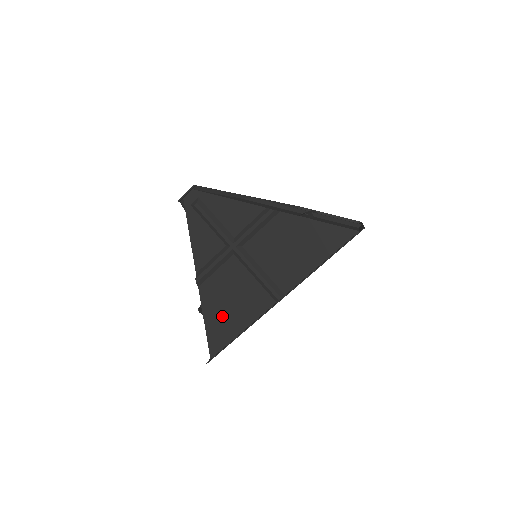
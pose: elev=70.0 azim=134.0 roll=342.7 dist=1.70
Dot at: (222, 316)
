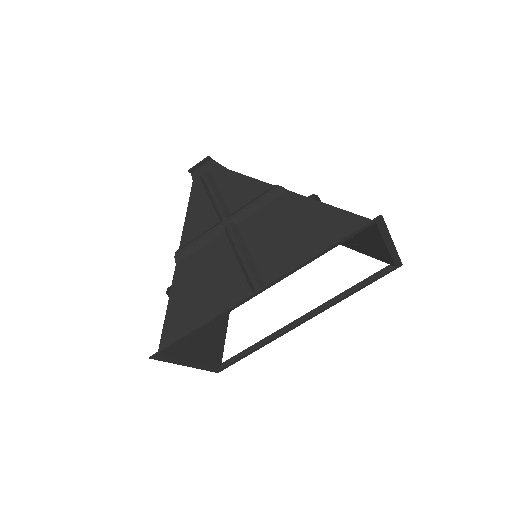
Dot at: (188, 302)
